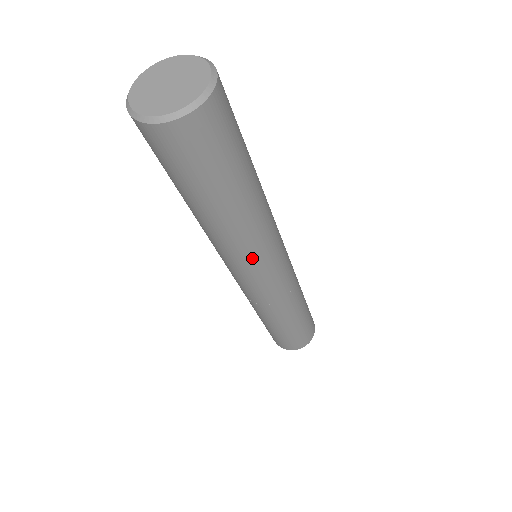
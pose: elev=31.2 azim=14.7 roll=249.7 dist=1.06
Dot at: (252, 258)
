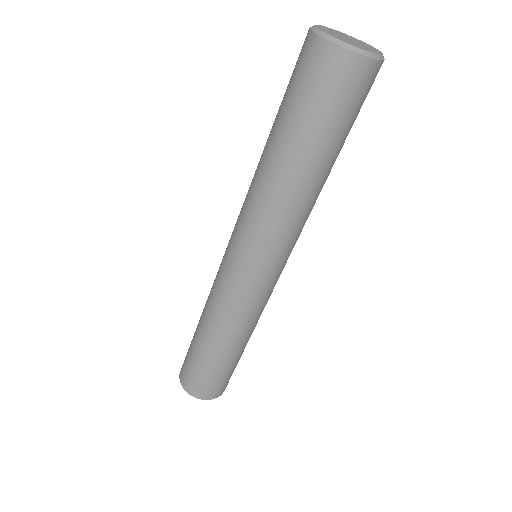
Dot at: (294, 239)
